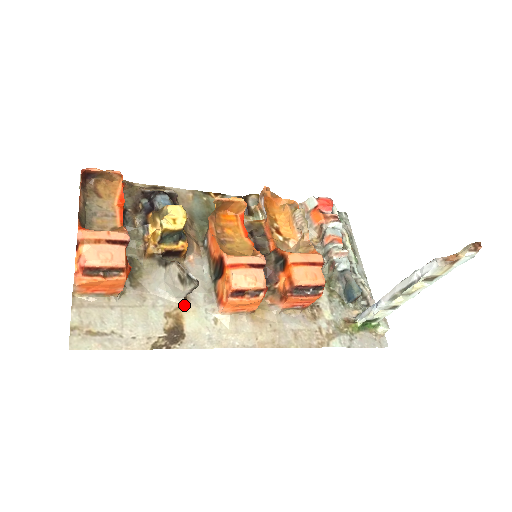
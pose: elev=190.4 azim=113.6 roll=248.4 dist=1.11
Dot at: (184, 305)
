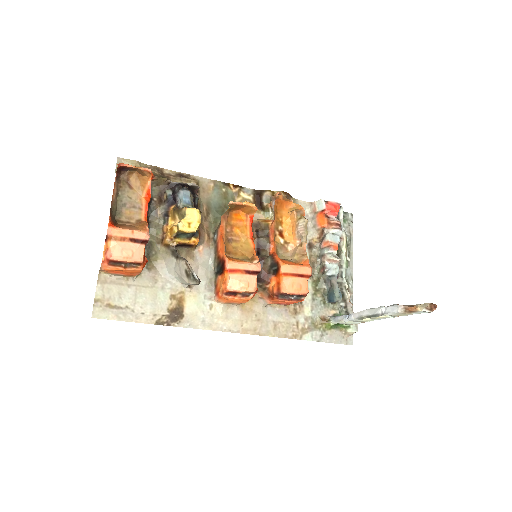
Dot at: (188, 290)
